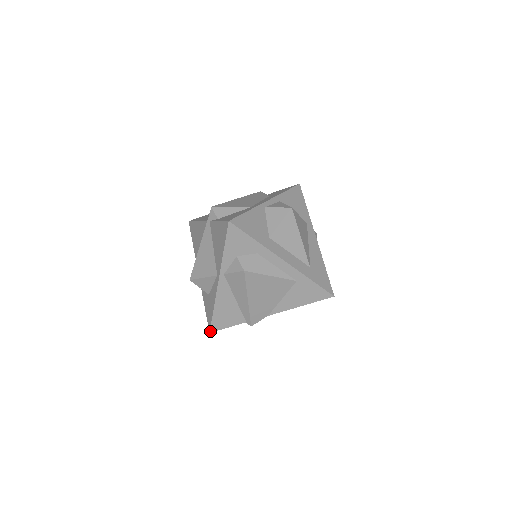
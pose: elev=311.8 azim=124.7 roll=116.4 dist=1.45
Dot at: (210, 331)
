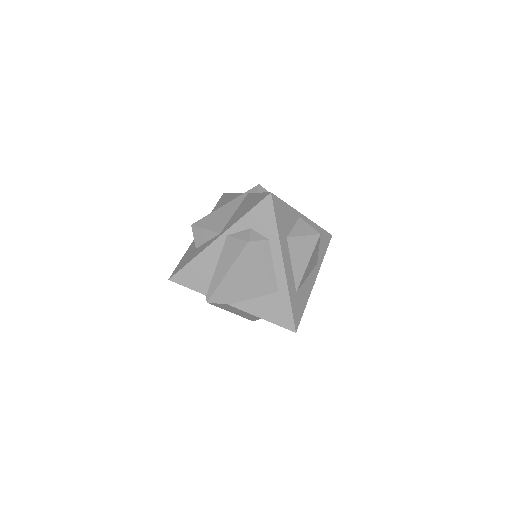
Dot at: (170, 278)
